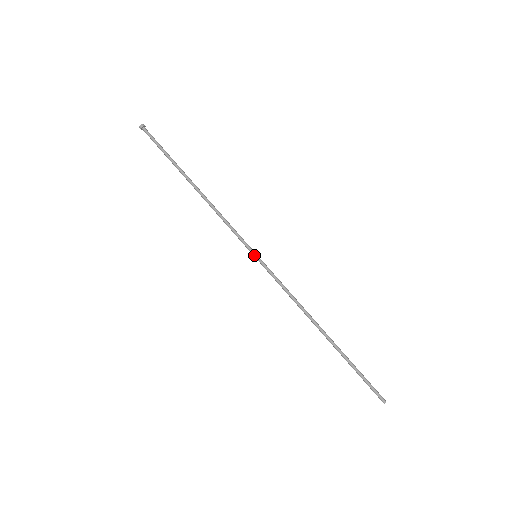
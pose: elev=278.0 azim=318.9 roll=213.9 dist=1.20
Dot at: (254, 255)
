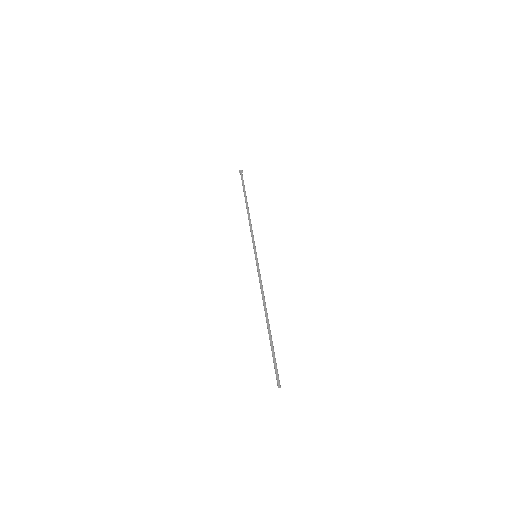
Dot at: (255, 255)
